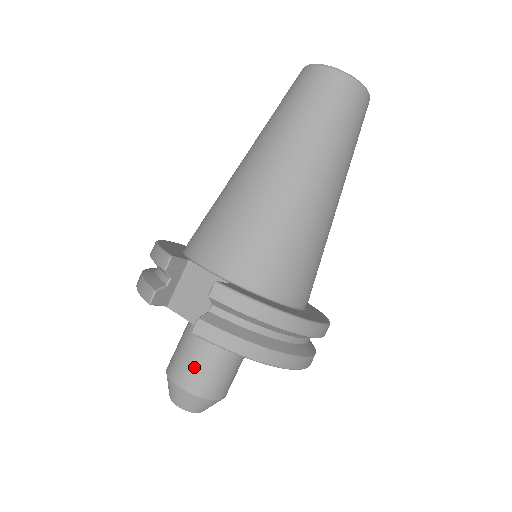
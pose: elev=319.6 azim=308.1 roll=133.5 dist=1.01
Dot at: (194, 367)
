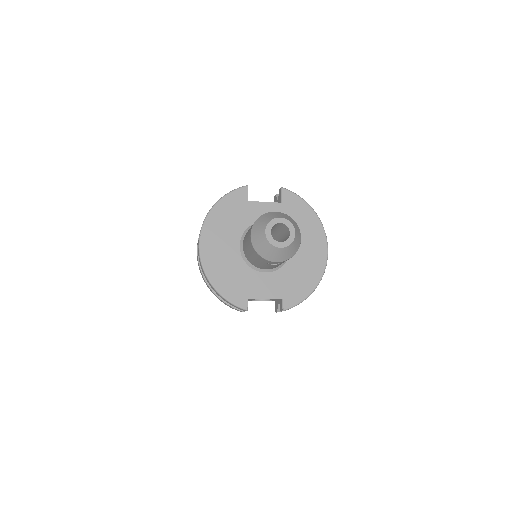
Dot at: occluded
